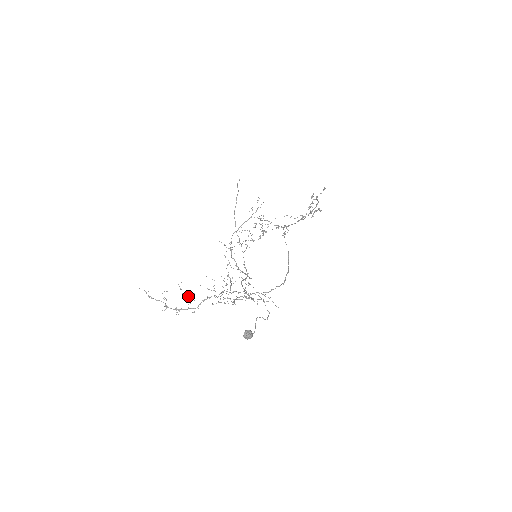
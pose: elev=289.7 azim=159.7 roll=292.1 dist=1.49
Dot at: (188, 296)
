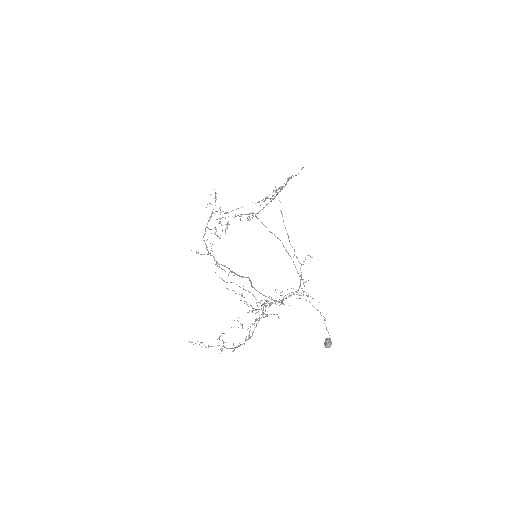
Dot at: occluded
